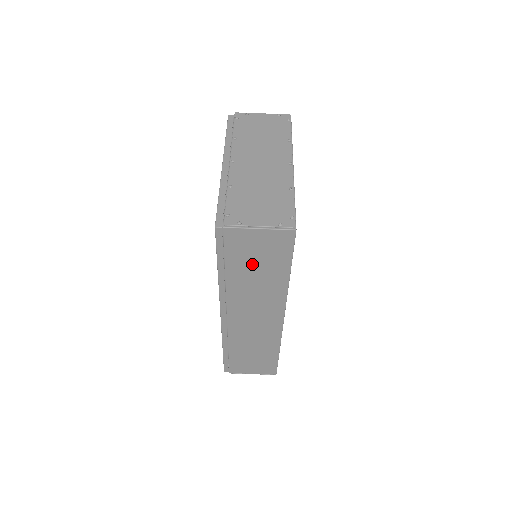
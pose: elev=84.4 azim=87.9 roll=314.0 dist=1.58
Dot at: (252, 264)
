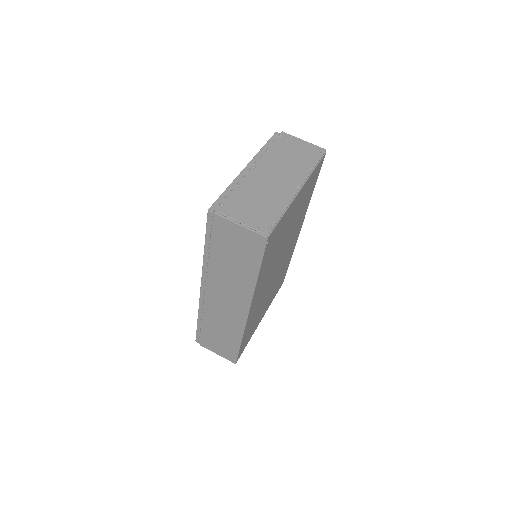
Dot at: (230, 253)
